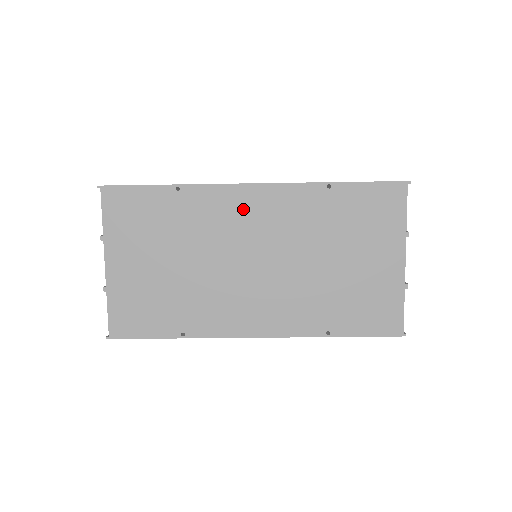
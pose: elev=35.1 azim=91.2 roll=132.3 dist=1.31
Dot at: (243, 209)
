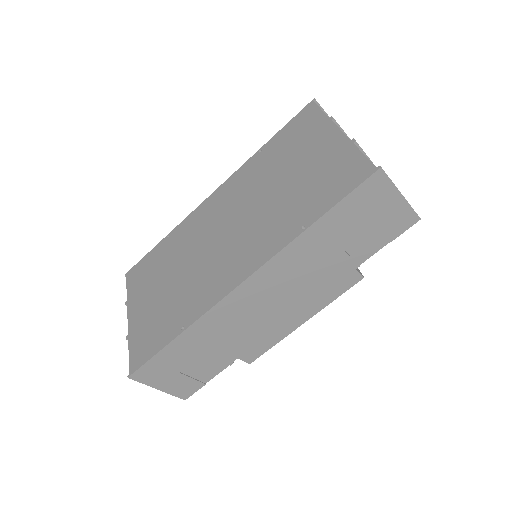
Dot at: (209, 211)
